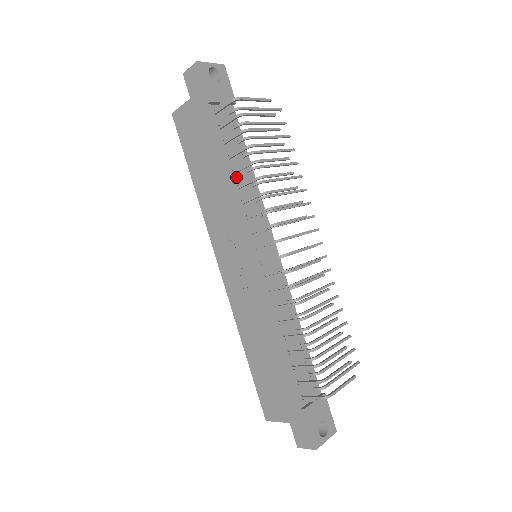
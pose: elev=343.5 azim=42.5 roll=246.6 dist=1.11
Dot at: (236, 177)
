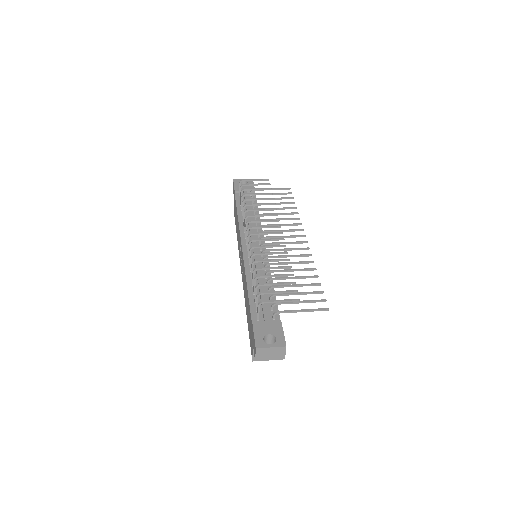
Dot at: occluded
